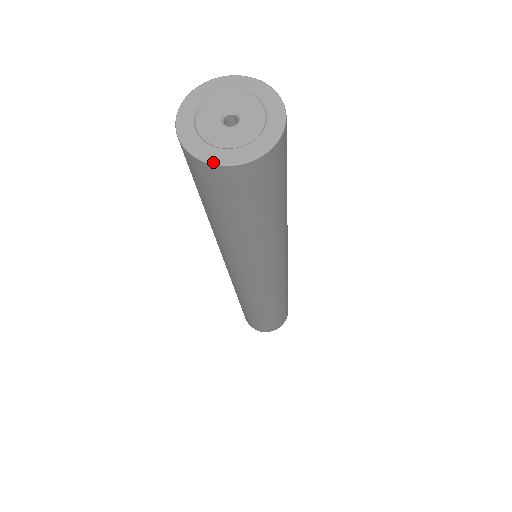
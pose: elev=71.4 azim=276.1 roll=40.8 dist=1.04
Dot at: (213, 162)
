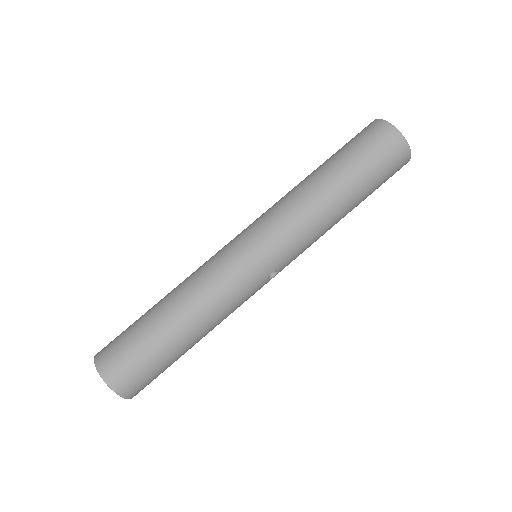
Dot at: (385, 121)
